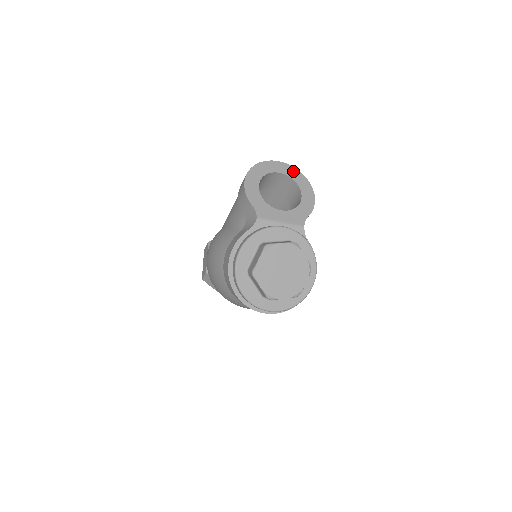
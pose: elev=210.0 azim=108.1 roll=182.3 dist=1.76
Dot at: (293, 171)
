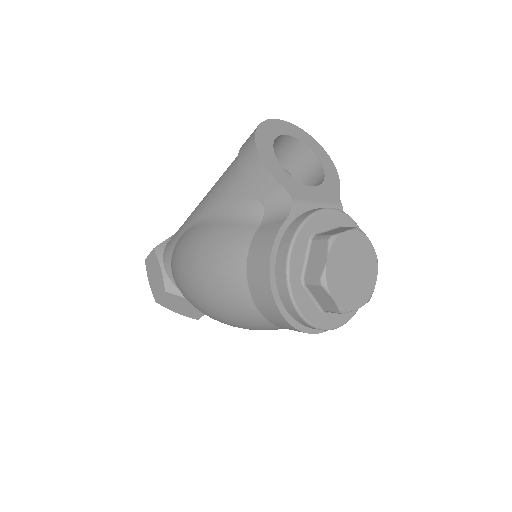
Dot at: (300, 132)
